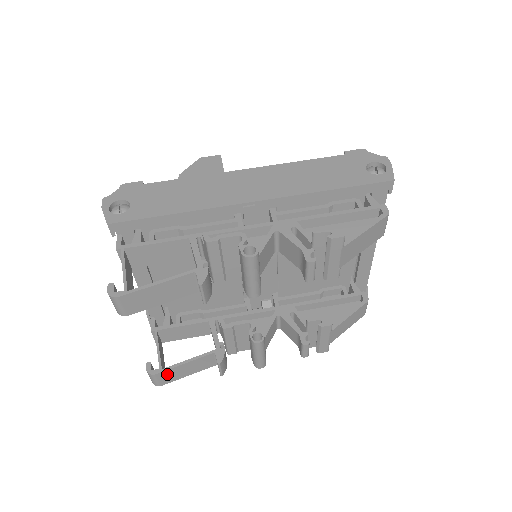
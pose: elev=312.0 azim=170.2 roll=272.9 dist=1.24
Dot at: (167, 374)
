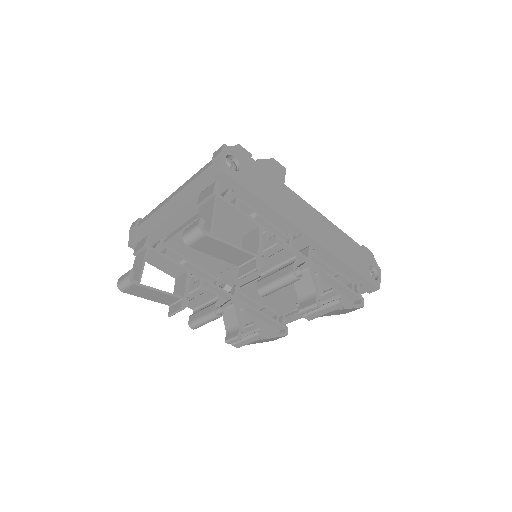
Dot at: (139, 289)
